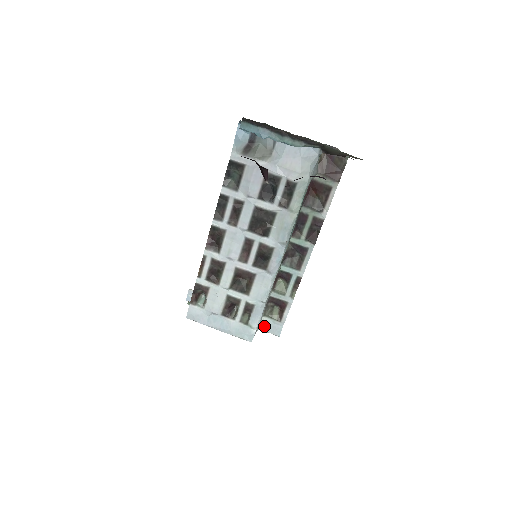
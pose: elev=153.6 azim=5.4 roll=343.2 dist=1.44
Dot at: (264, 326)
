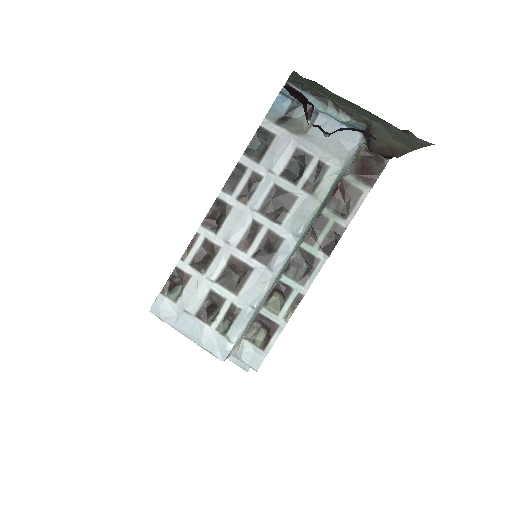
Dot at: (242, 352)
